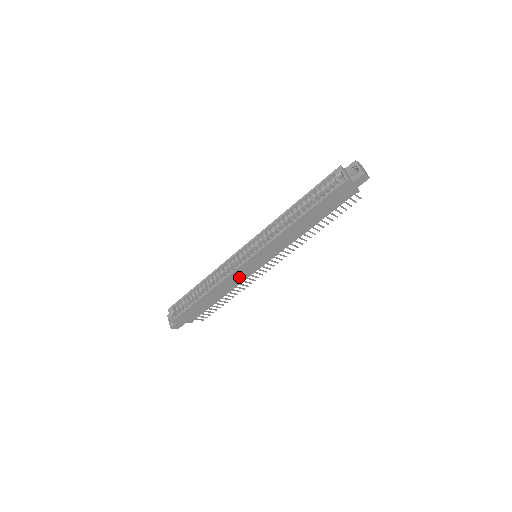
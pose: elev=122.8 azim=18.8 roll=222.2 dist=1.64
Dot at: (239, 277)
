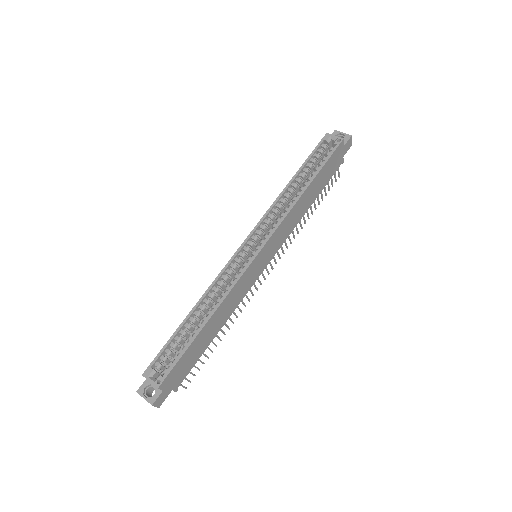
Dot at: (243, 287)
